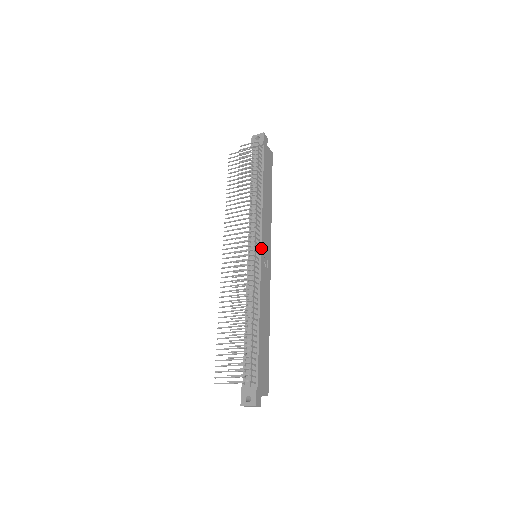
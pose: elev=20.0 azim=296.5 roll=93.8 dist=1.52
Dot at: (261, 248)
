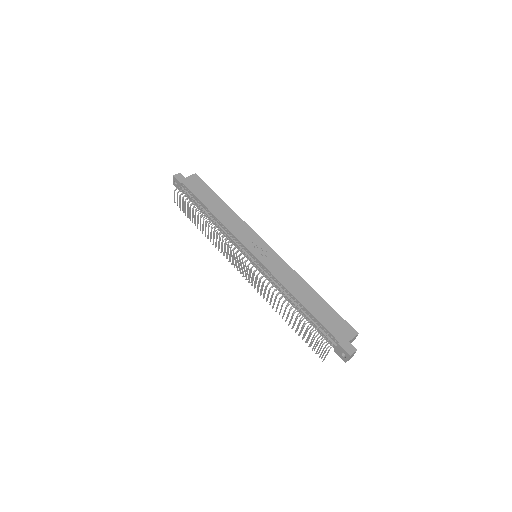
Dot at: (249, 251)
